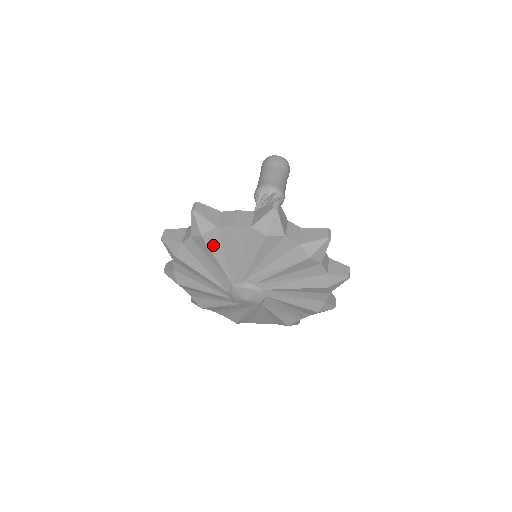
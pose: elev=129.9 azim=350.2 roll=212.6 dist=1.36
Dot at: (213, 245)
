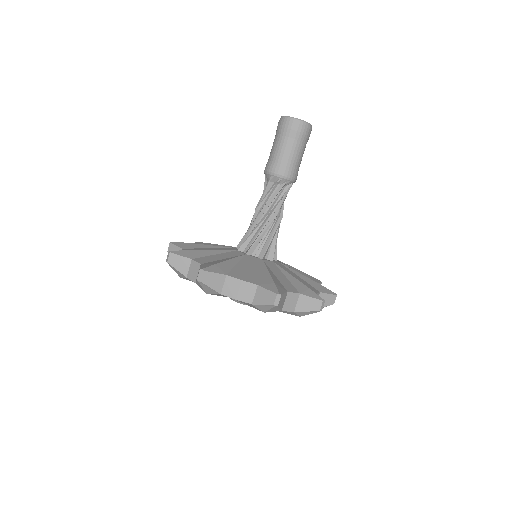
Dot at: occluded
